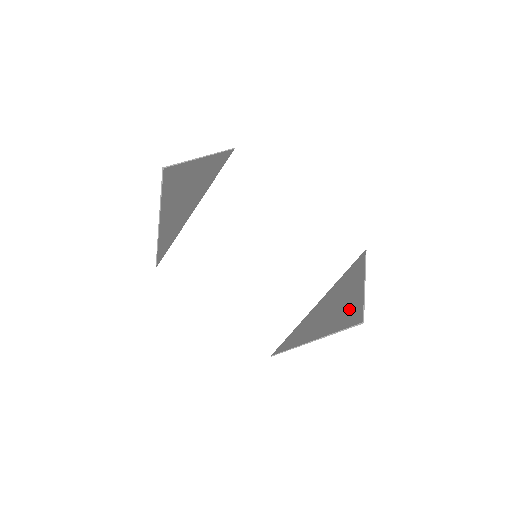
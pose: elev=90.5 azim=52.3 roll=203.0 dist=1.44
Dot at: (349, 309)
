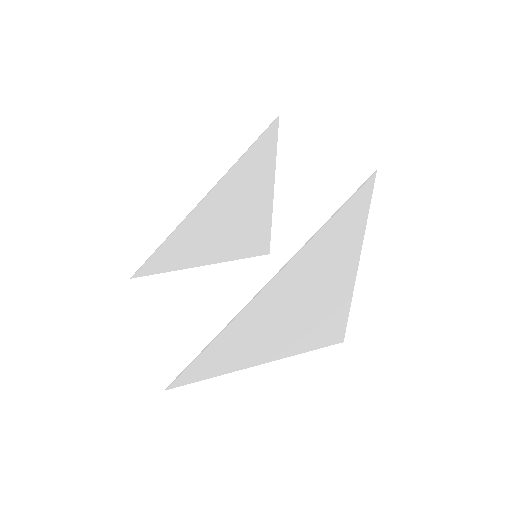
Dot at: (346, 232)
